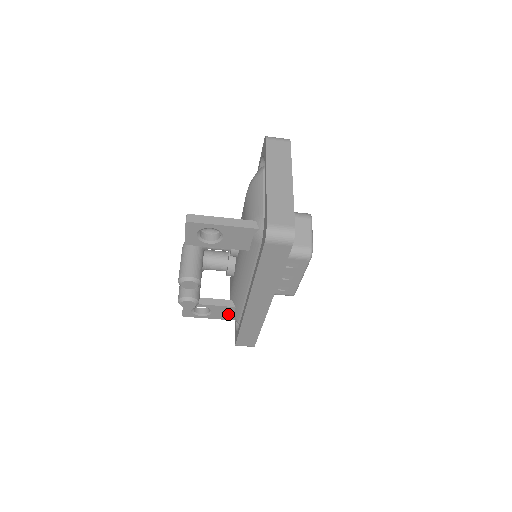
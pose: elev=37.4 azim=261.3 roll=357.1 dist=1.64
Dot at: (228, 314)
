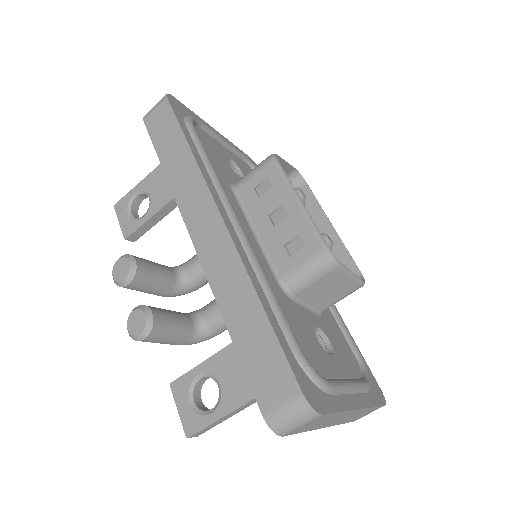
Dot at: occluded
